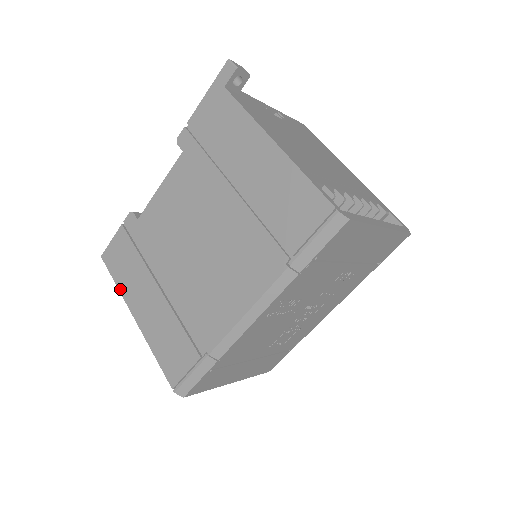
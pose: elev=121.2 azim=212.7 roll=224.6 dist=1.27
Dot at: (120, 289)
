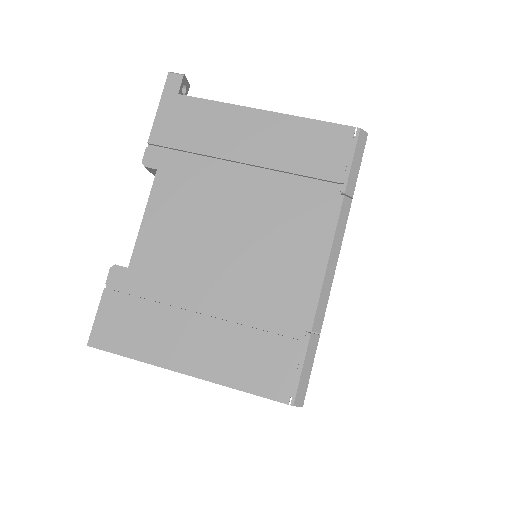
Dot at: (143, 359)
